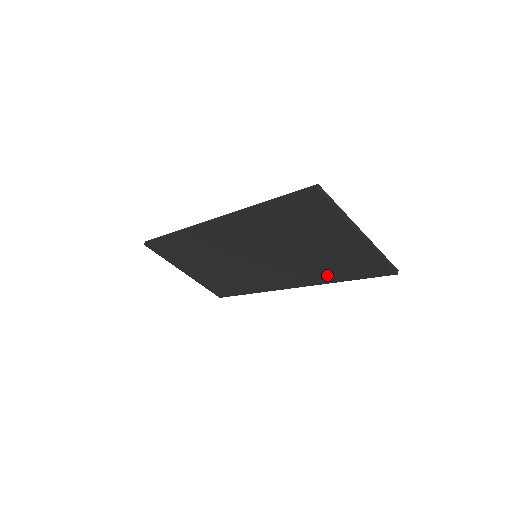
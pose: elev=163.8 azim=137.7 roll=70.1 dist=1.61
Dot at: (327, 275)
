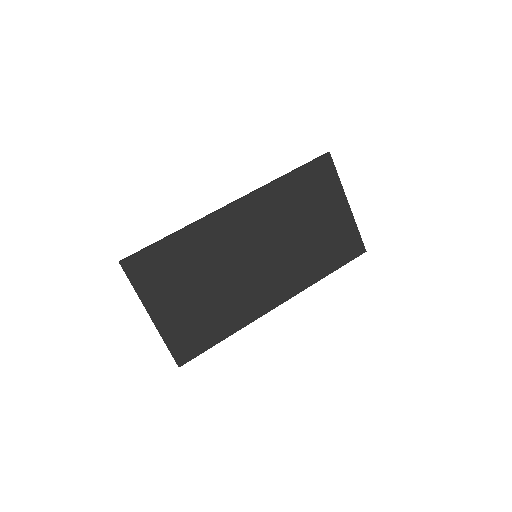
Dot at: (316, 269)
